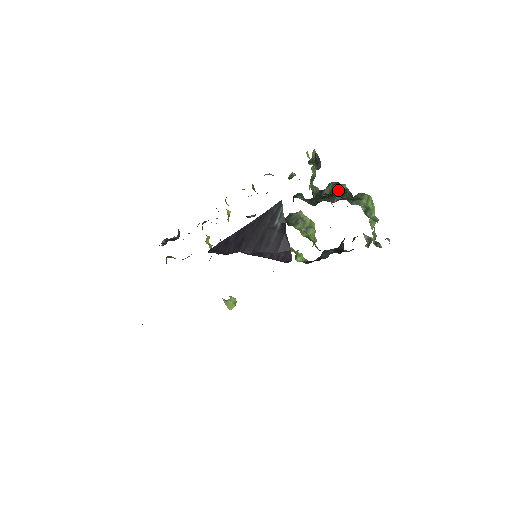
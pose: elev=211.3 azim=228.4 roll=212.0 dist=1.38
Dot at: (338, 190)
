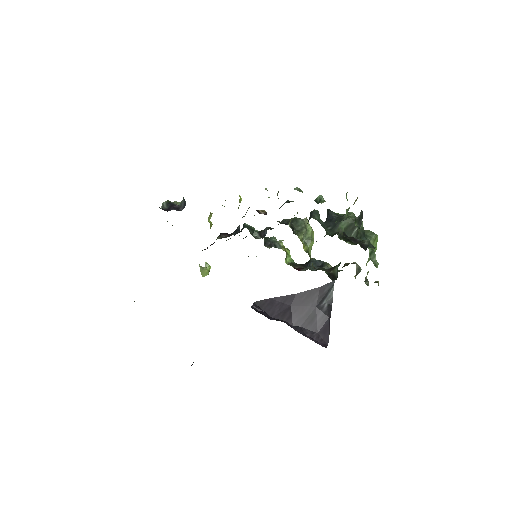
Dot at: (356, 228)
